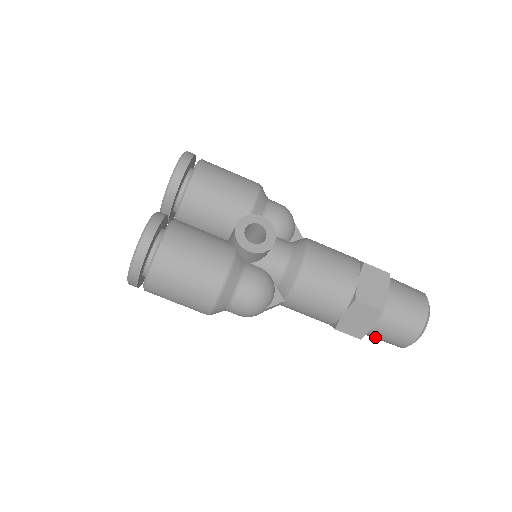
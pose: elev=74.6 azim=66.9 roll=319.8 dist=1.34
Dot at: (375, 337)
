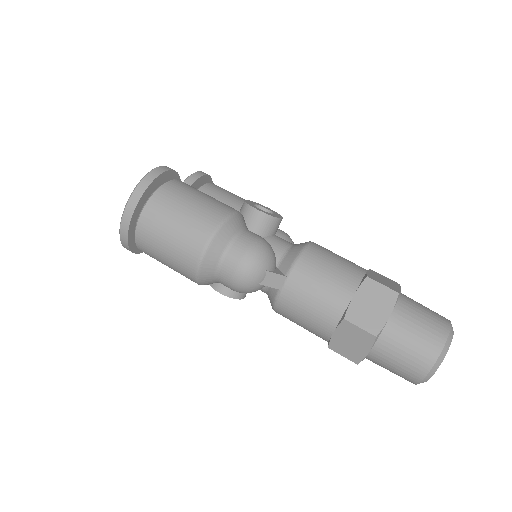
Dot at: (393, 348)
